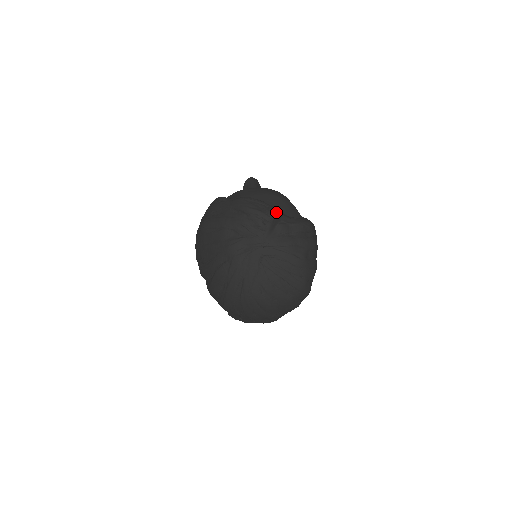
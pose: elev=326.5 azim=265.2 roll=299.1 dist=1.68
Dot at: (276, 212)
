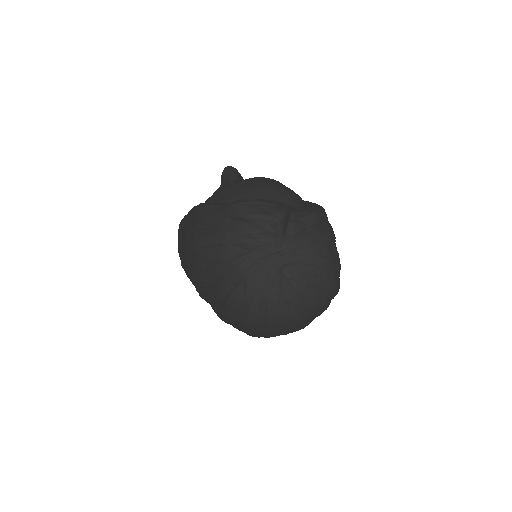
Dot at: (284, 209)
